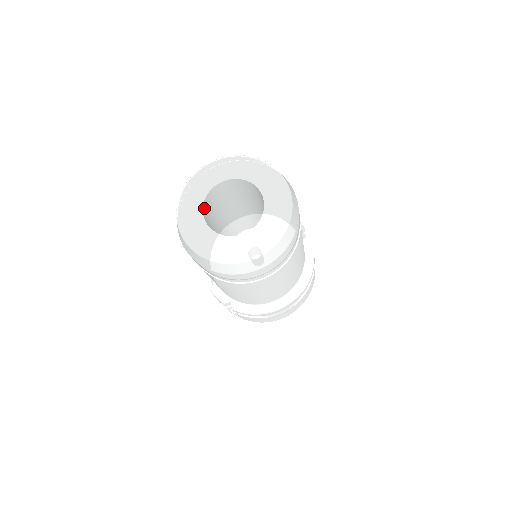
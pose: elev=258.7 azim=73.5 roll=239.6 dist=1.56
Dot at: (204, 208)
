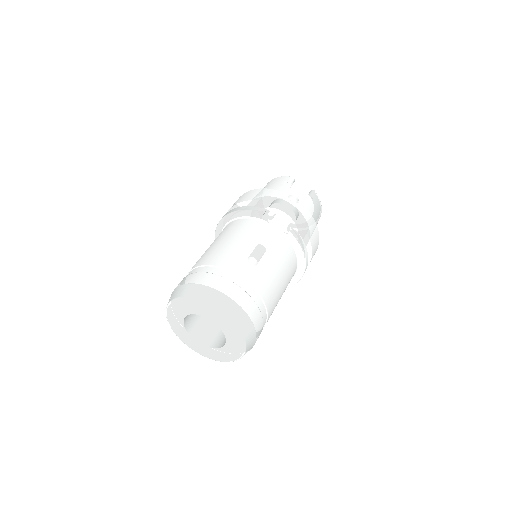
Dot at: (194, 334)
